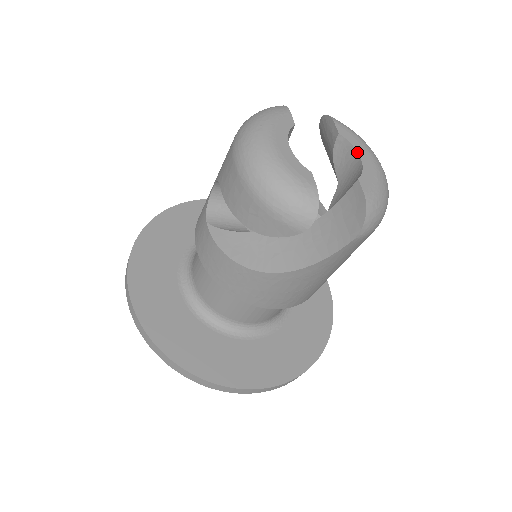
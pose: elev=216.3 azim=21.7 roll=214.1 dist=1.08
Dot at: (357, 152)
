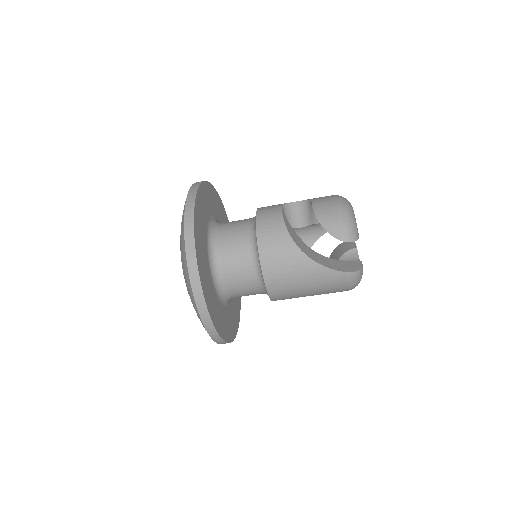
Dot at: (359, 259)
